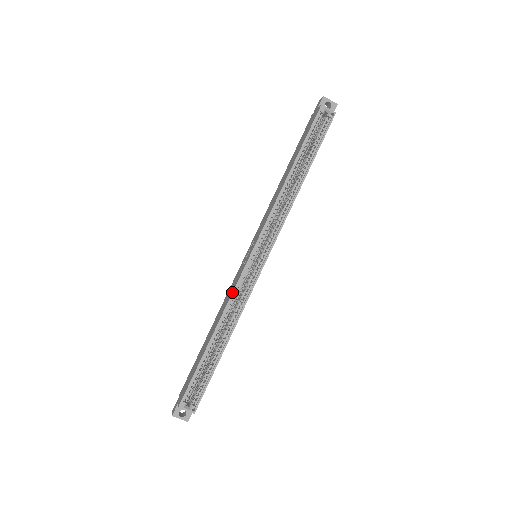
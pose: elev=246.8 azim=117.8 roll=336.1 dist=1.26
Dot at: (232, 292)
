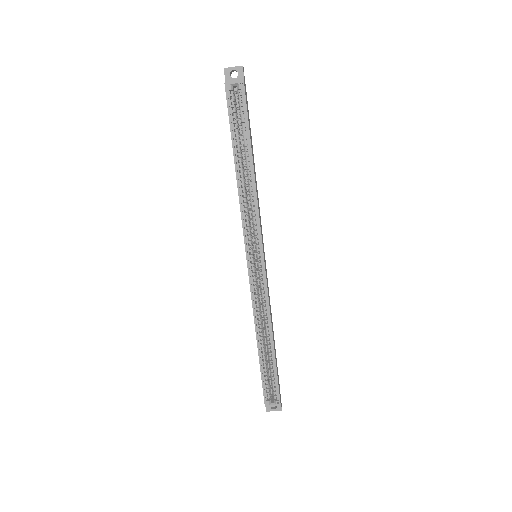
Dot at: occluded
